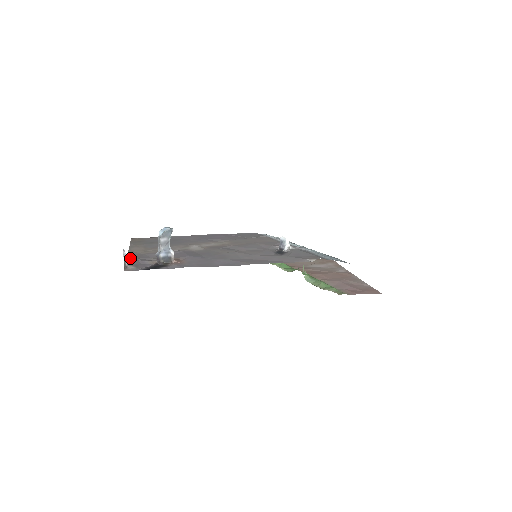
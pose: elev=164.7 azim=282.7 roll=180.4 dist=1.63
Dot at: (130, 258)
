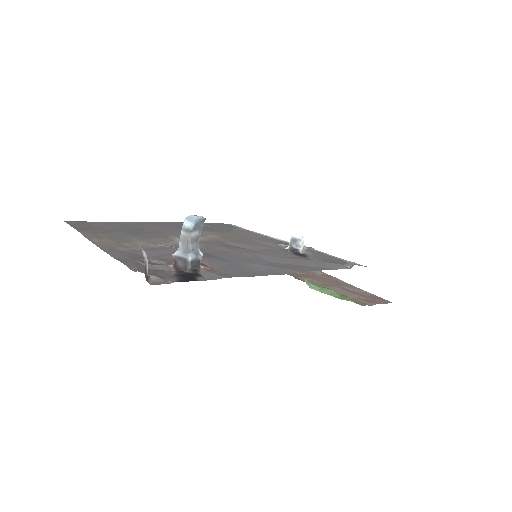
Dot at: (122, 259)
